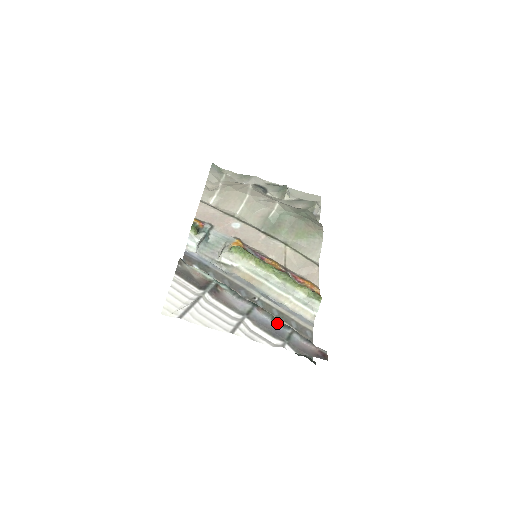
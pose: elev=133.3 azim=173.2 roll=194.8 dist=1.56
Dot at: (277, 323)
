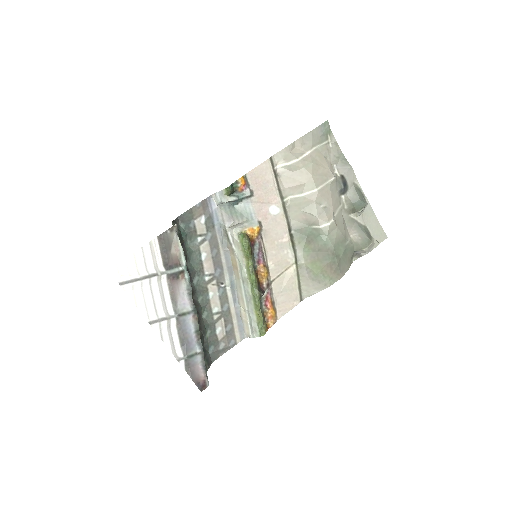
Dot at: (197, 337)
